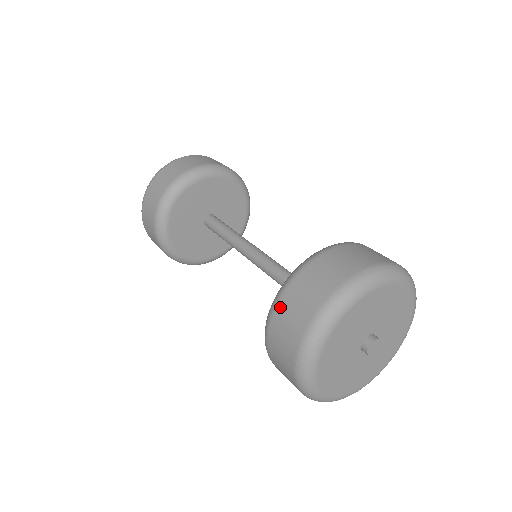
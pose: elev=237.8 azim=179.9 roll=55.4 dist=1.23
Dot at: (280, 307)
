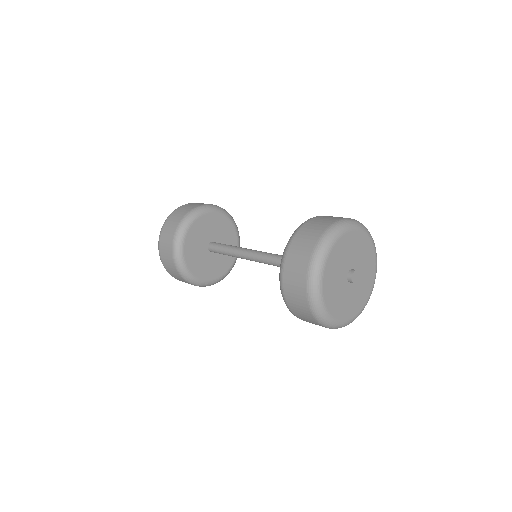
Dot at: (286, 270)
